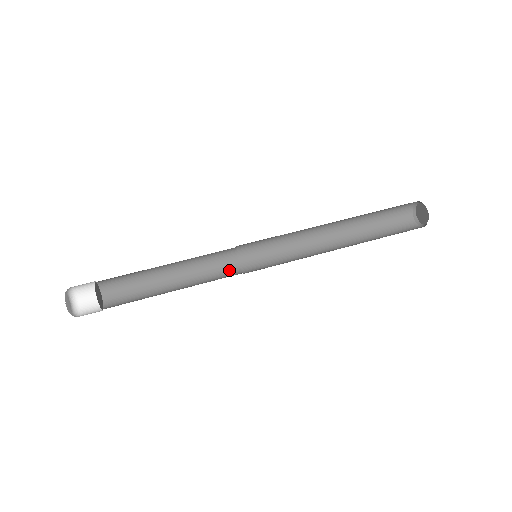
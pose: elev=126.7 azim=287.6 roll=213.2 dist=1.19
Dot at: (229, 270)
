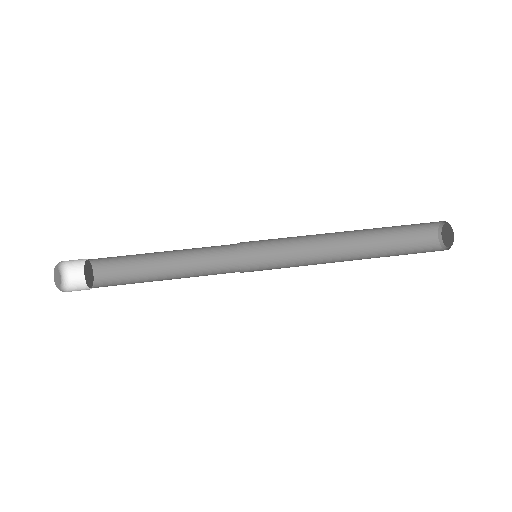
Dot at: (226, 257)
